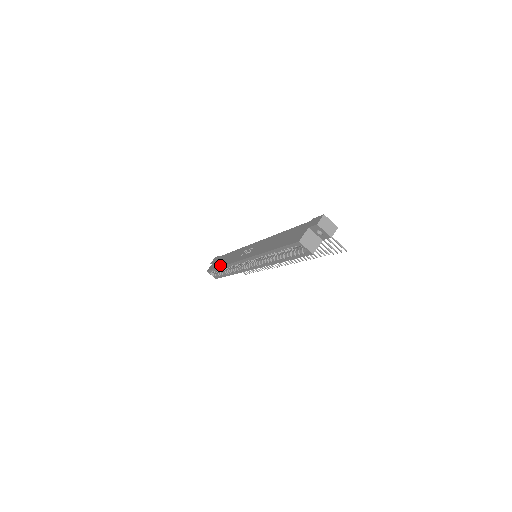
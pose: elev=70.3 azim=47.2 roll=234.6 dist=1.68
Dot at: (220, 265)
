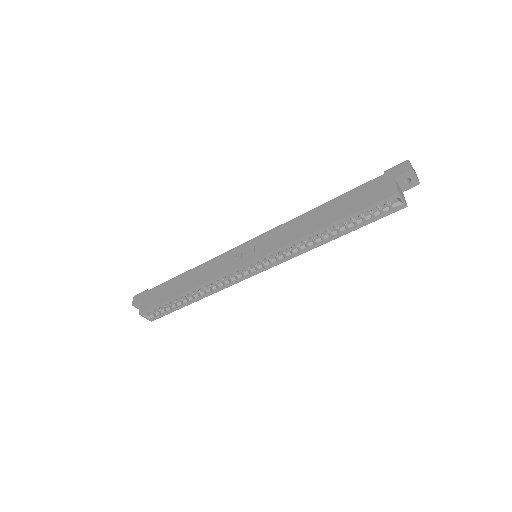
Dot at: (180, 292)
